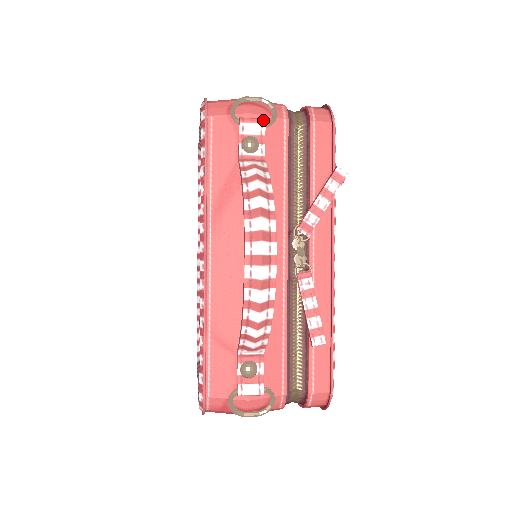
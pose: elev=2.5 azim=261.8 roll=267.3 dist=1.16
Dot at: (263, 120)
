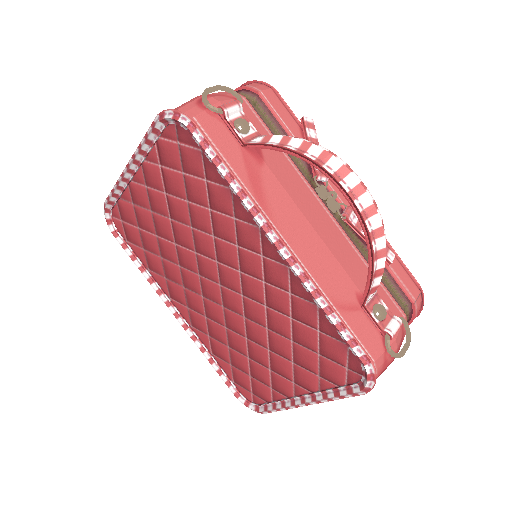
Dot at: (236, 101)
